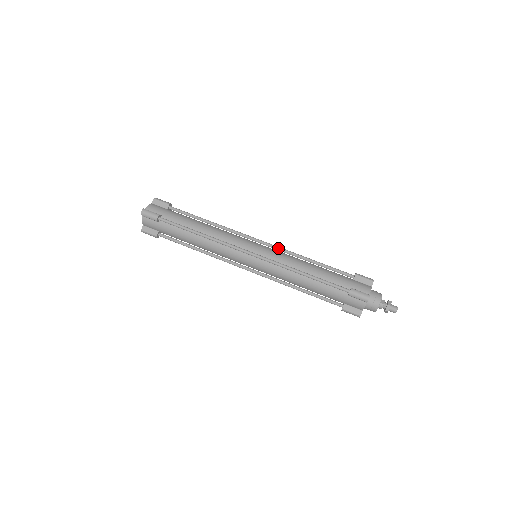
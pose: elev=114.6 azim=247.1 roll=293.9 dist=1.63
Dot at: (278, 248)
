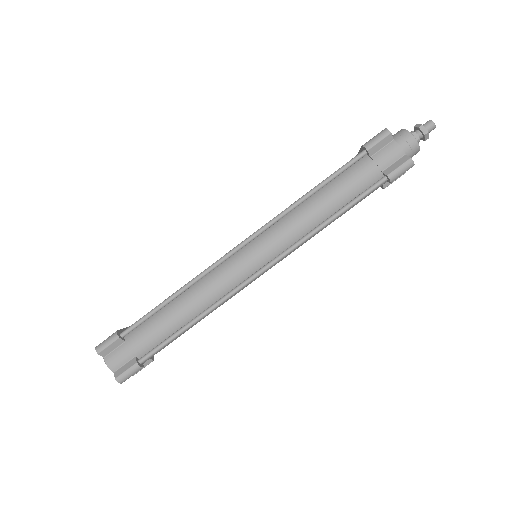
Dot at: (268, 227)
